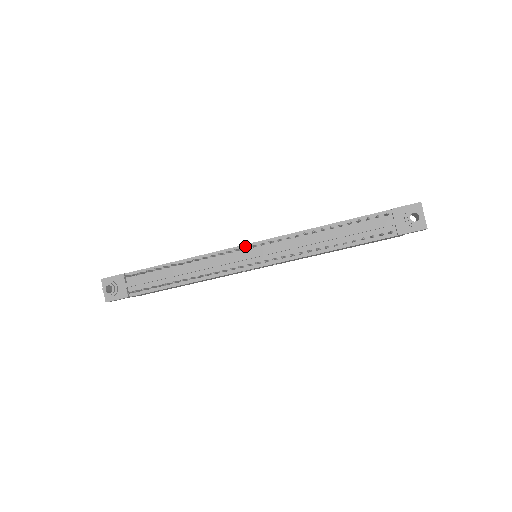
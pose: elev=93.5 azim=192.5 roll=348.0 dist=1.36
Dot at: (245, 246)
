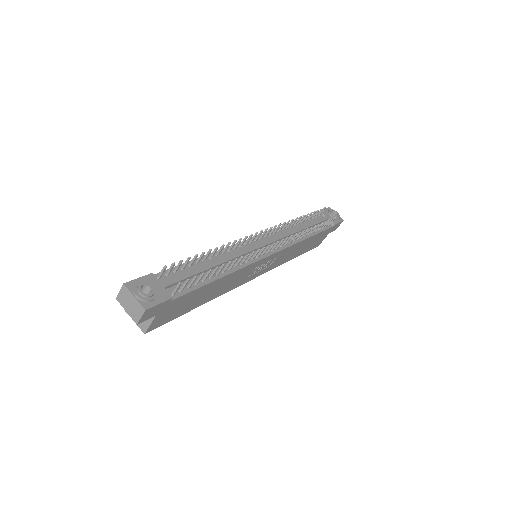
Dot at: occluded
